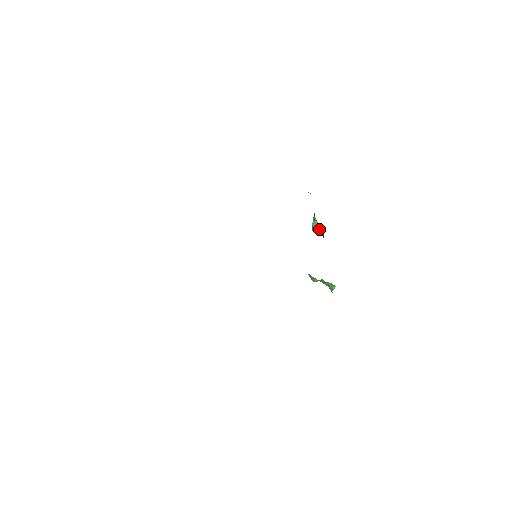
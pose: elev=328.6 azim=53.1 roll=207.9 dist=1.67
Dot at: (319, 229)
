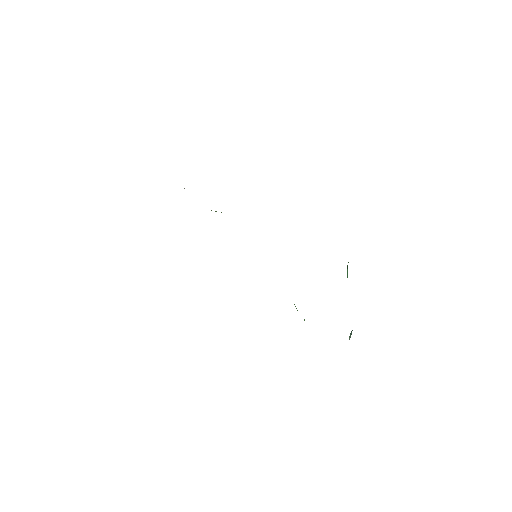
Dot at: occluded
